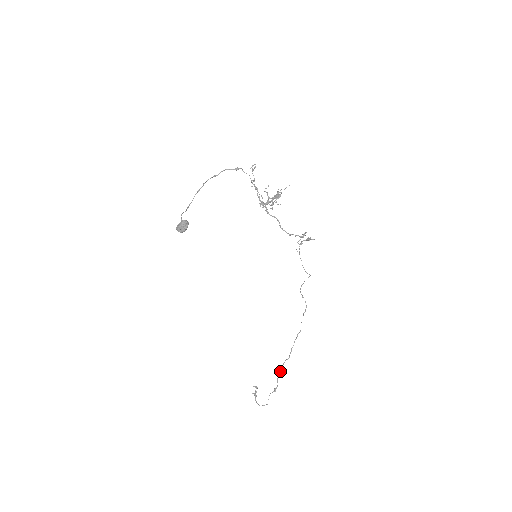
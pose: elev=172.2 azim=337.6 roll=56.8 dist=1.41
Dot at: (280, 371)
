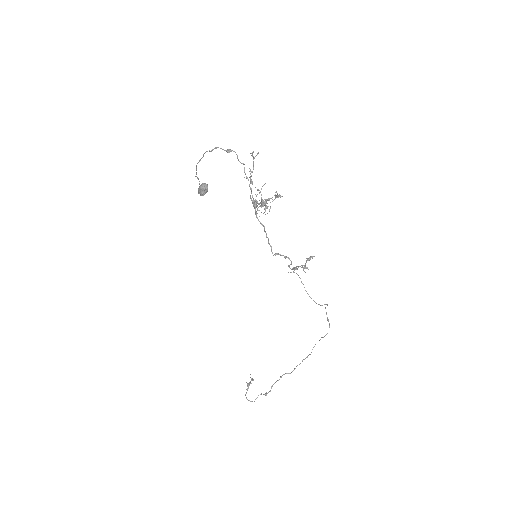
Dot at: (277, 380)
